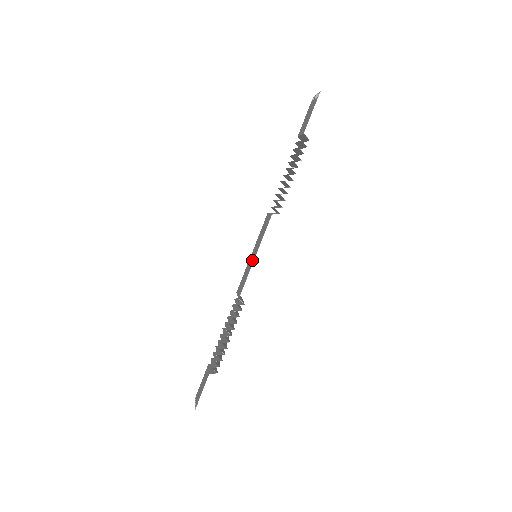
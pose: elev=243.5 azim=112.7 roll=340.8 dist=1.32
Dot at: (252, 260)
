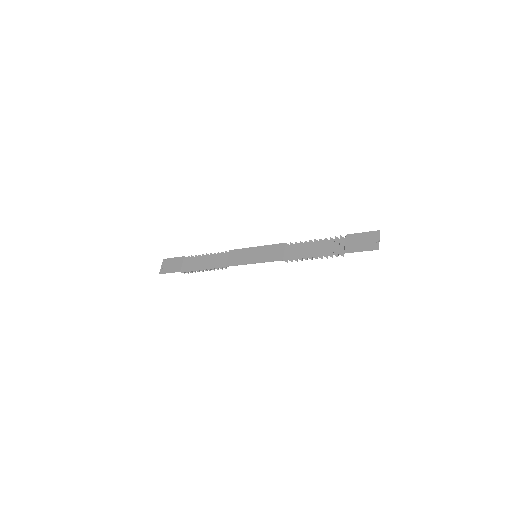
Dot at: (251, 259)
